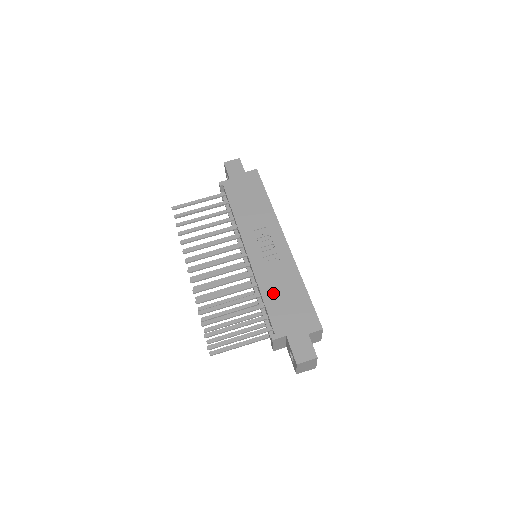
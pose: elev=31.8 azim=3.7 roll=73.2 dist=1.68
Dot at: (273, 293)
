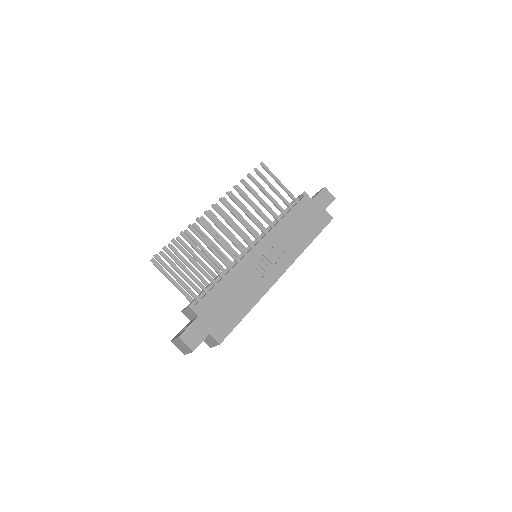
Dot at: (230, 287)
